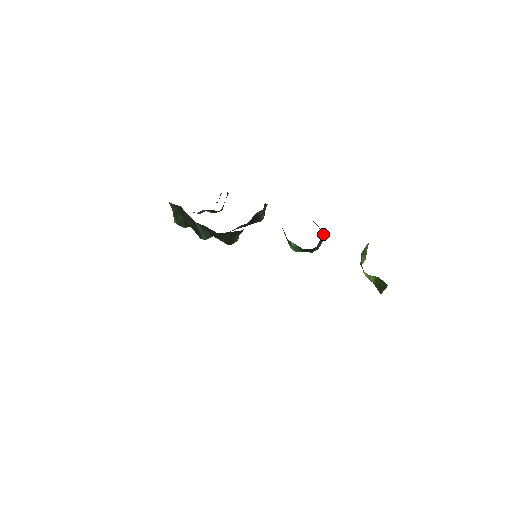
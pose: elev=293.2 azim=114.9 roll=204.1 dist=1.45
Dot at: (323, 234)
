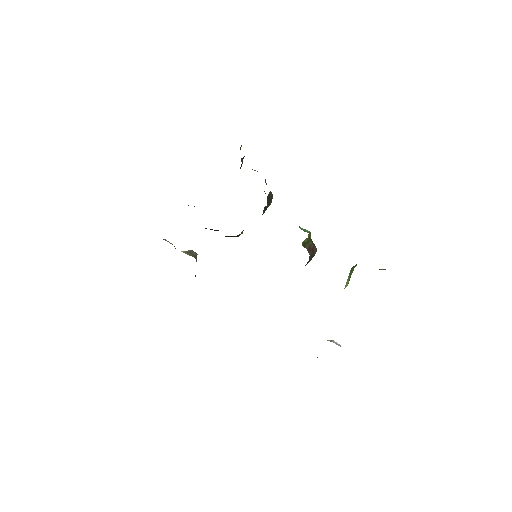
Dot at: (316, 248)
